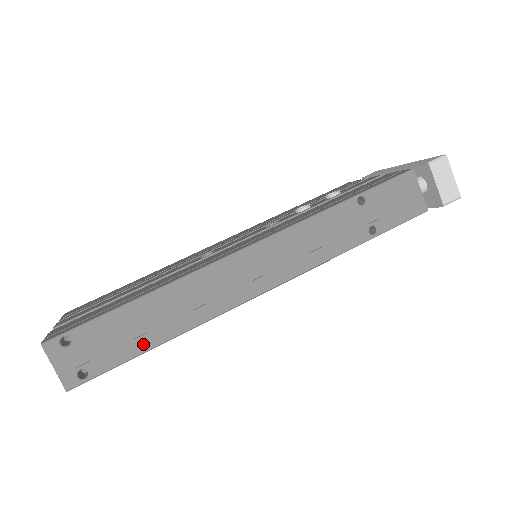
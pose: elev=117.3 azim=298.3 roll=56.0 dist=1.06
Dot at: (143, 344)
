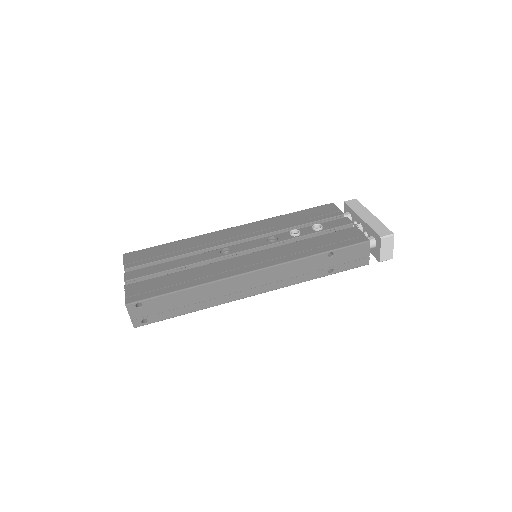
Dot at: (181, 312)
